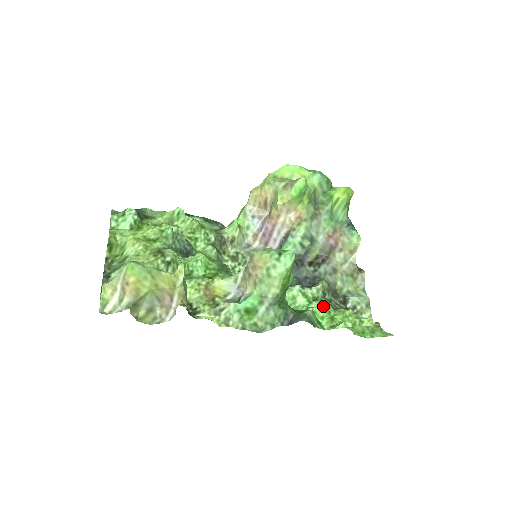
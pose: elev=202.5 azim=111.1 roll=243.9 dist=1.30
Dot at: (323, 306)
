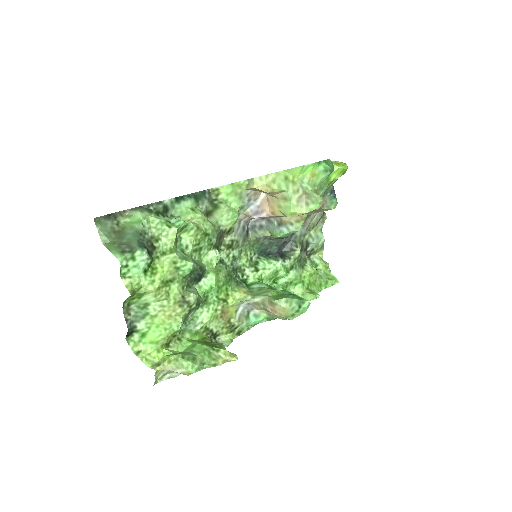
Dot at: (297, 273)
